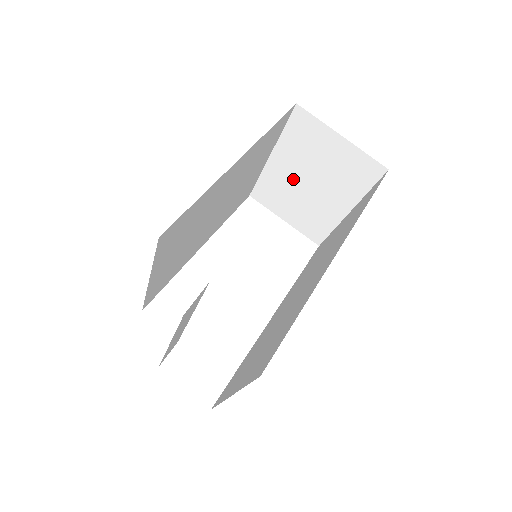
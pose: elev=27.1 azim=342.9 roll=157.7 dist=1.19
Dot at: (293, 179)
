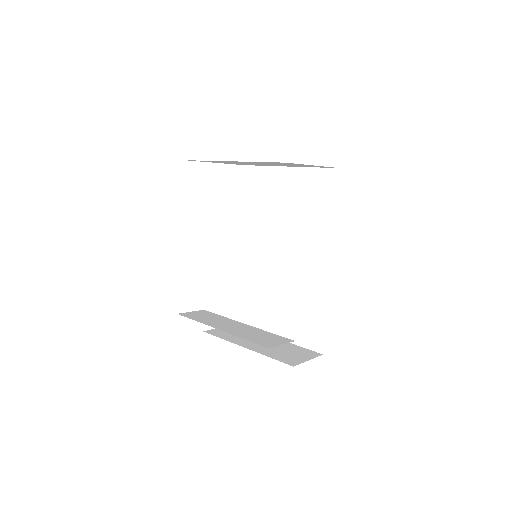
Dot at: occluded
